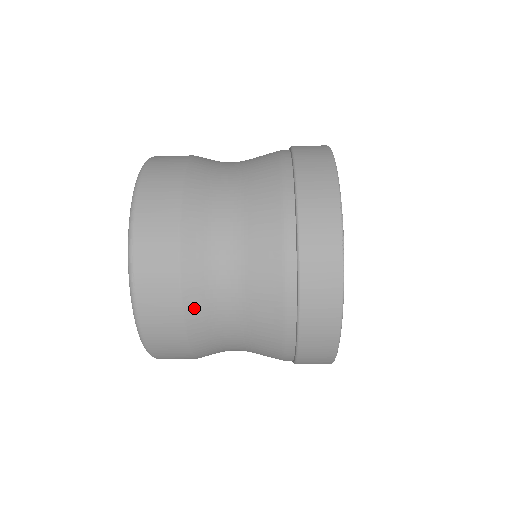
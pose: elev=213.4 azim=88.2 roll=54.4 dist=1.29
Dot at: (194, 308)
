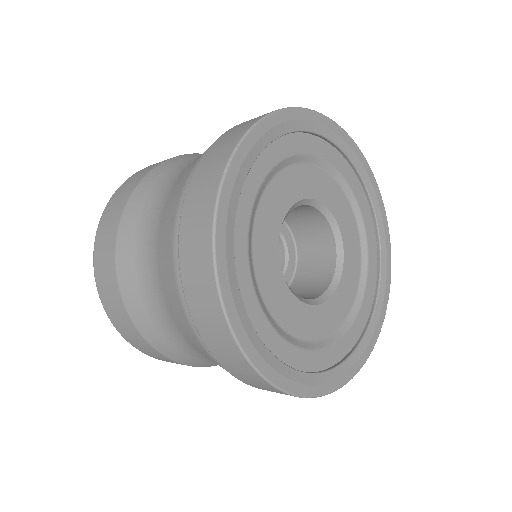
Dot at: occluded
